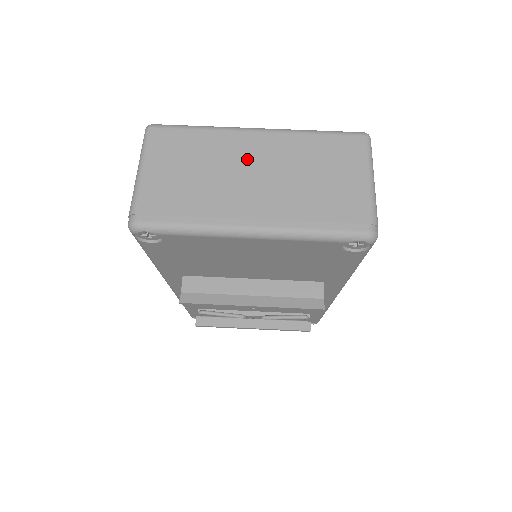
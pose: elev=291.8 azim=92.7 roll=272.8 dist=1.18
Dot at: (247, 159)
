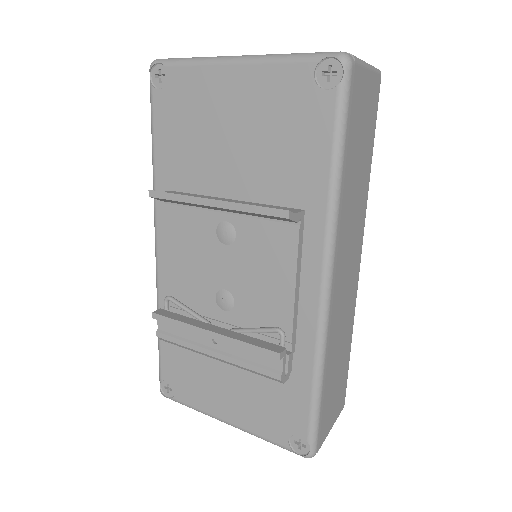
Dot at: occluded
